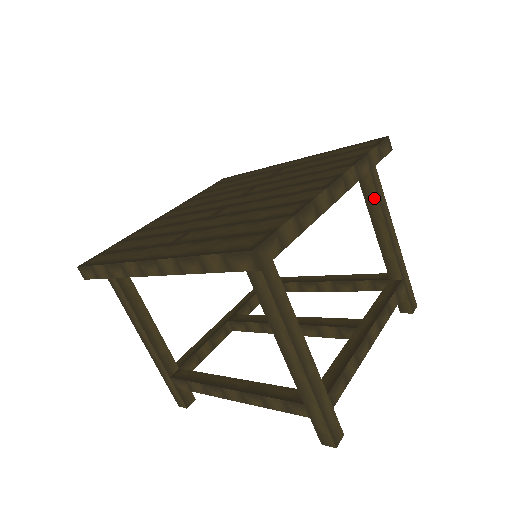
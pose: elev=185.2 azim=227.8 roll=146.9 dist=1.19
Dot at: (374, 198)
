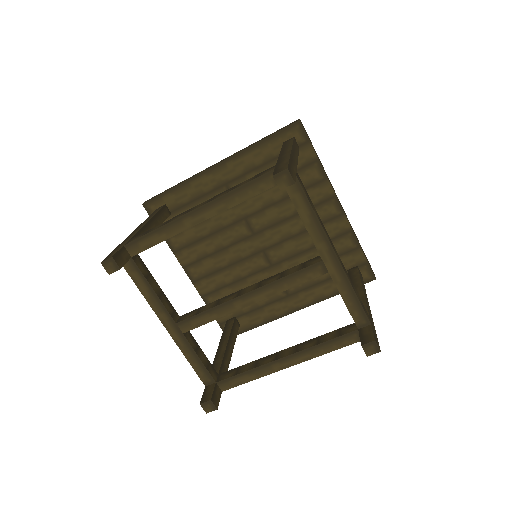
Dot at: (357, 279)
